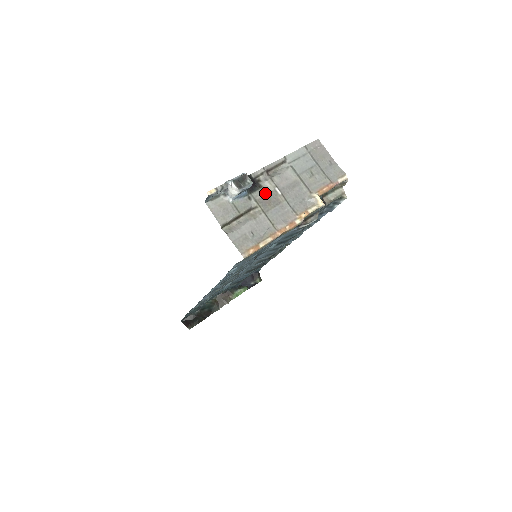
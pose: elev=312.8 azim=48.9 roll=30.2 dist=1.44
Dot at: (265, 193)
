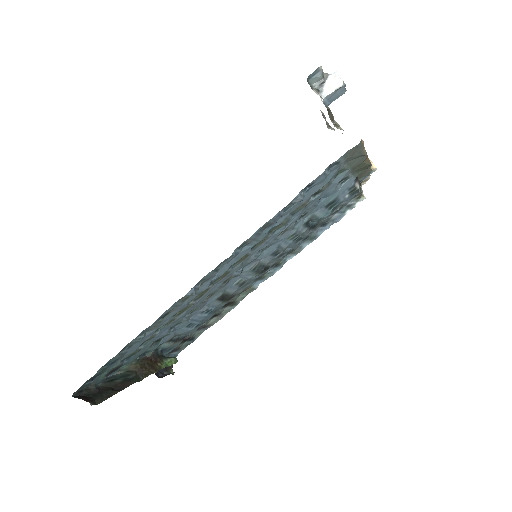
Dot at: occluded
